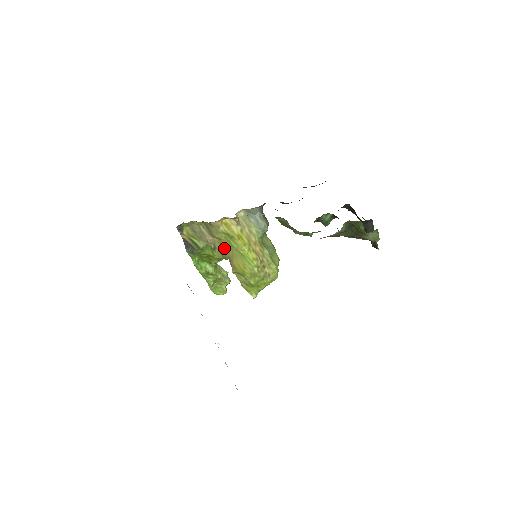
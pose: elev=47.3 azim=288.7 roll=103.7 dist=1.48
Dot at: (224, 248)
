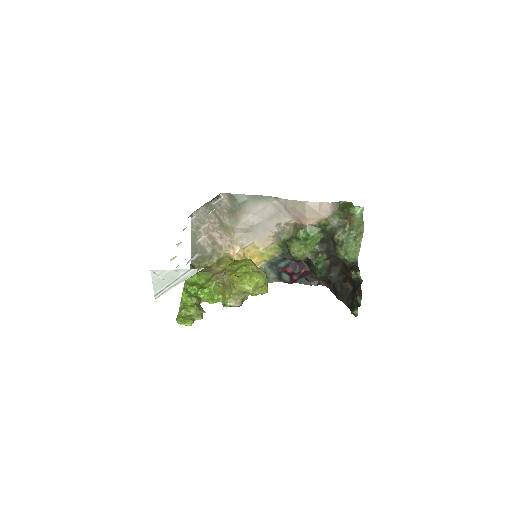
Dot at: occluded
